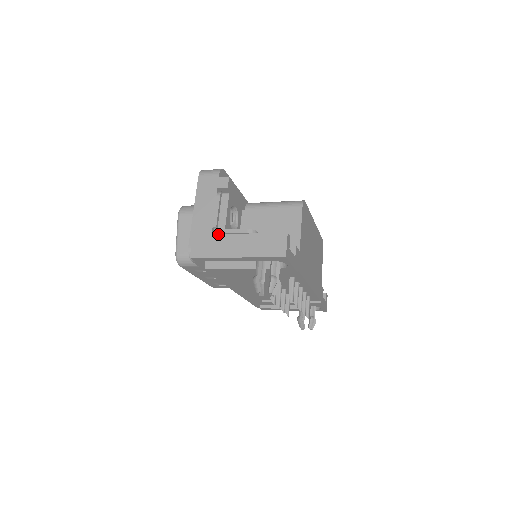
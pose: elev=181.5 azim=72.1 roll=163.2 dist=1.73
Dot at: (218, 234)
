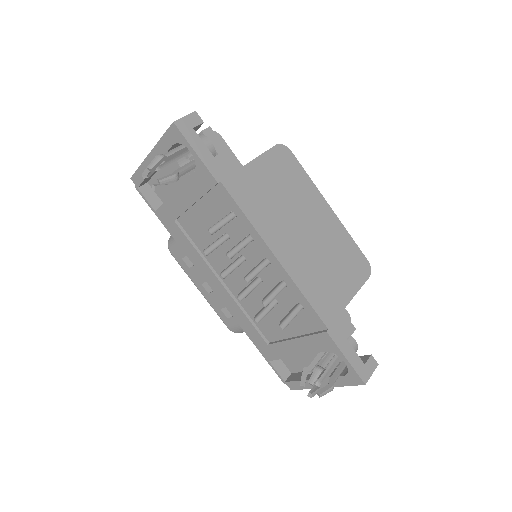
Dot at: occluded
